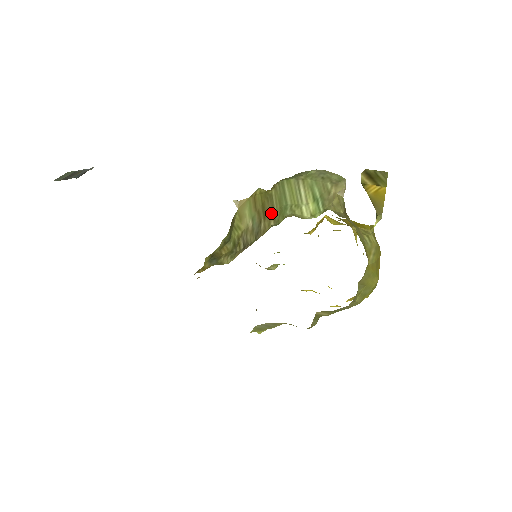
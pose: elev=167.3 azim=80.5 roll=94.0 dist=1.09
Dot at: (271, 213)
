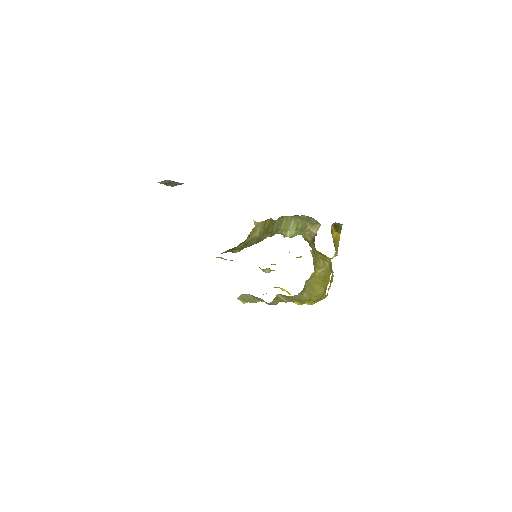
Dot at: (271, 231)
